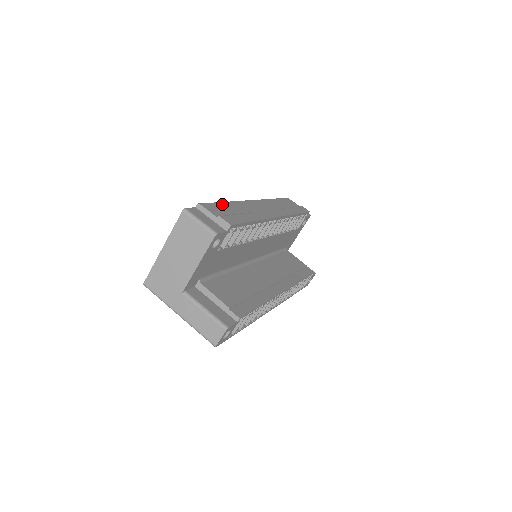
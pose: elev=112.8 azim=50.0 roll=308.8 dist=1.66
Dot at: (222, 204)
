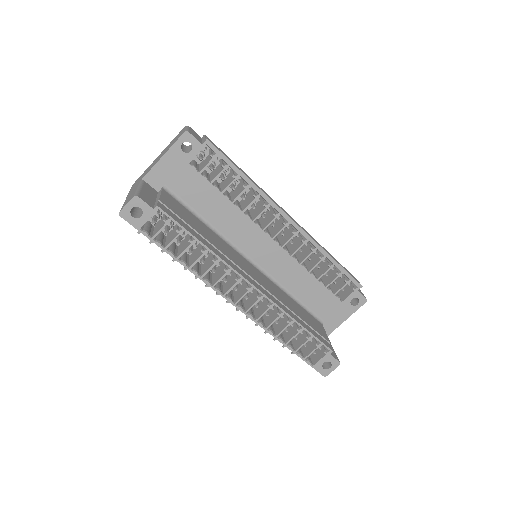
Dot at: occluded
